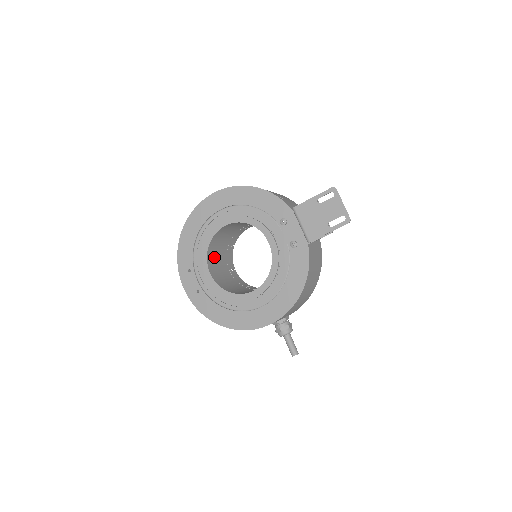
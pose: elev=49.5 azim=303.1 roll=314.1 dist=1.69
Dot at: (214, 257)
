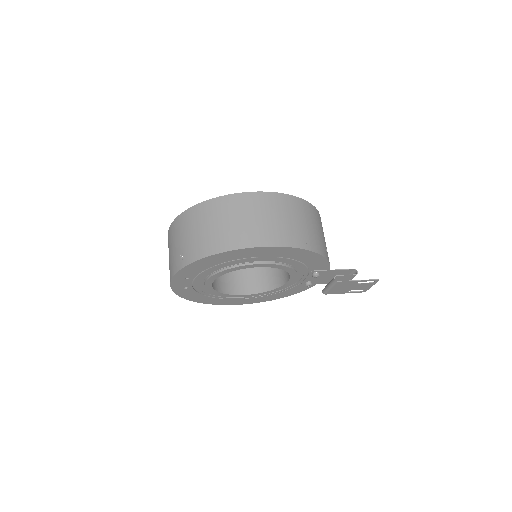
Dot at: occluded
